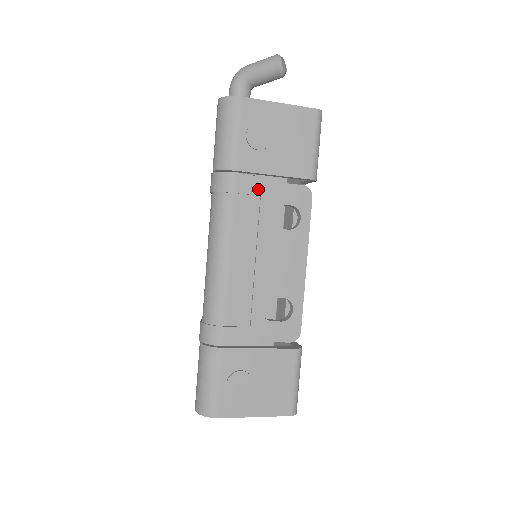
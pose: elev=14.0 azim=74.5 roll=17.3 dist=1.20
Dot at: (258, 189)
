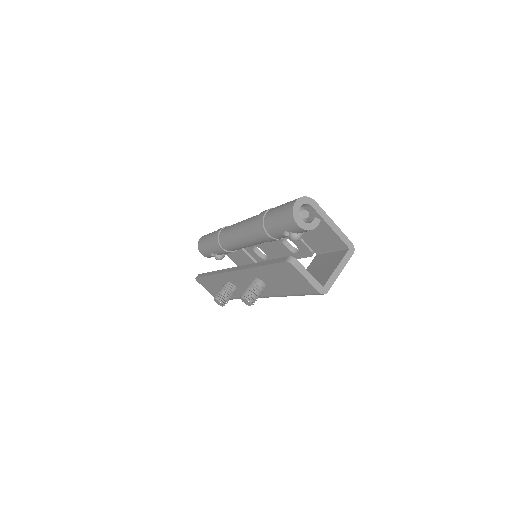
Dot at: occluded
